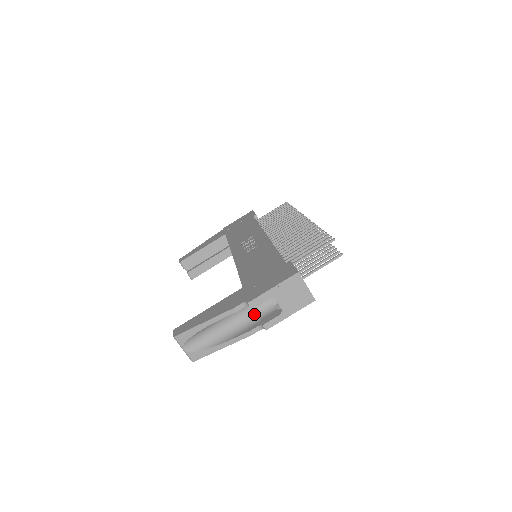
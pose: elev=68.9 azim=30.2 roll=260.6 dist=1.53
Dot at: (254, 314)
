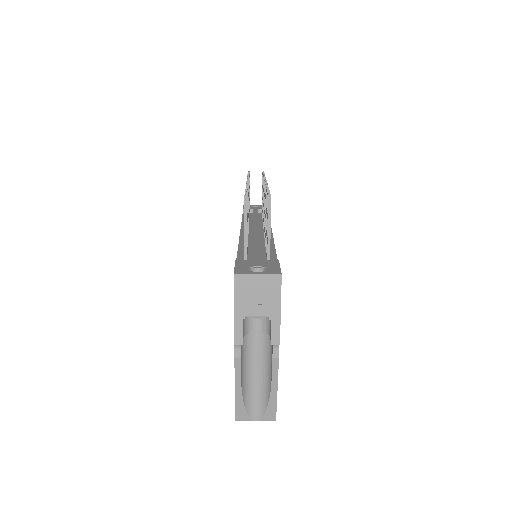
Dot at: (264, 336)
